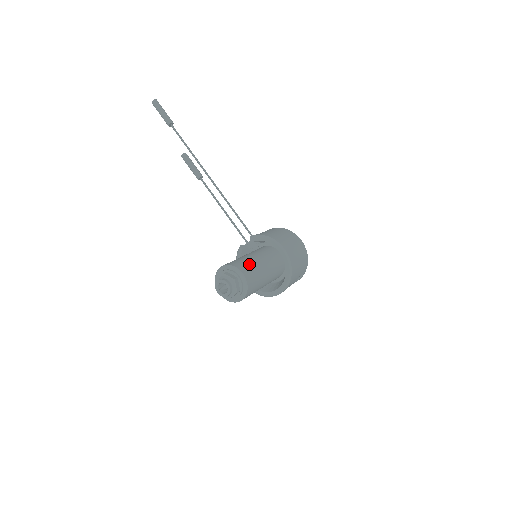
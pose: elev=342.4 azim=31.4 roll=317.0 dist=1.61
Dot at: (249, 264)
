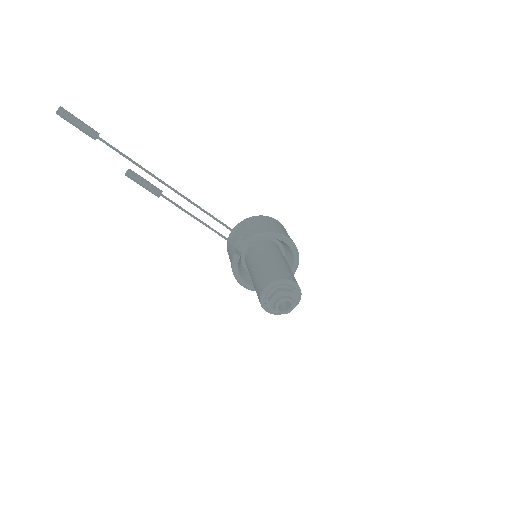
Dot at: (285, 269)
